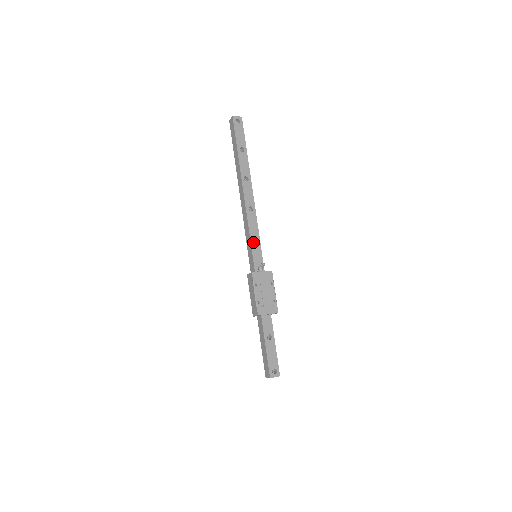
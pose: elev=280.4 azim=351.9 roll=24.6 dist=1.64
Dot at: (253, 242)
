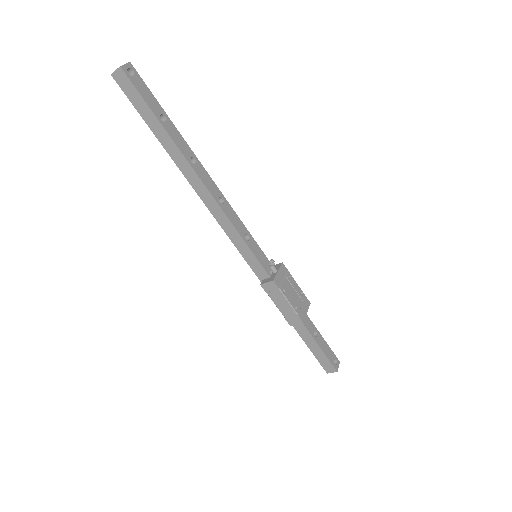
Dot at: (248, 242)
